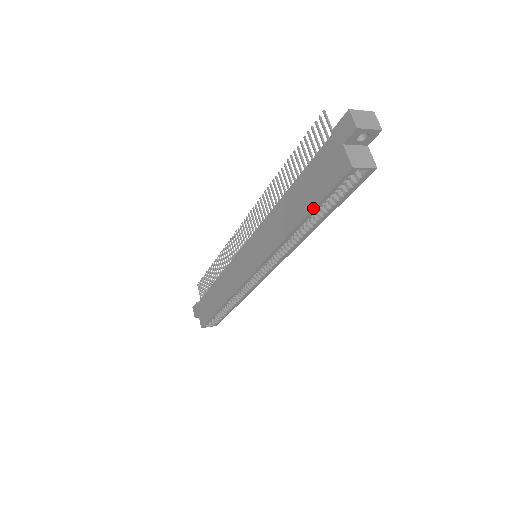
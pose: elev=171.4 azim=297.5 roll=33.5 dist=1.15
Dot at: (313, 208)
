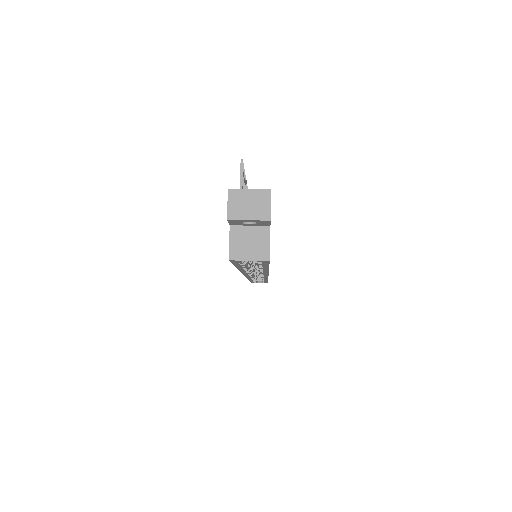
Dot at: (235, 266)
